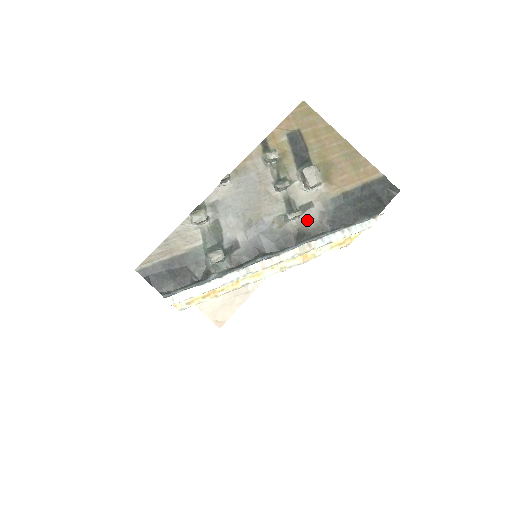
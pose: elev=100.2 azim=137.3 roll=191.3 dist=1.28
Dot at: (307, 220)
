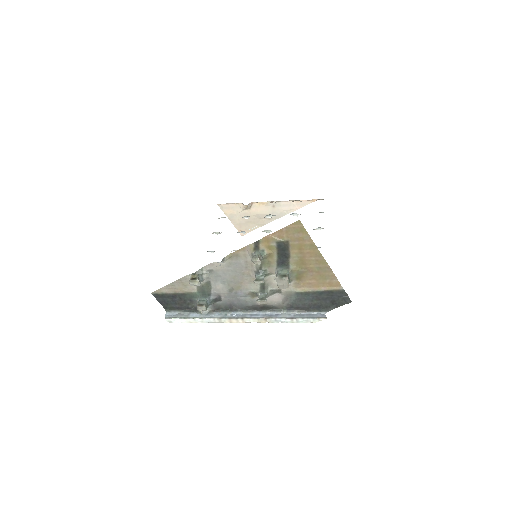
Dot at: (273, 300)
